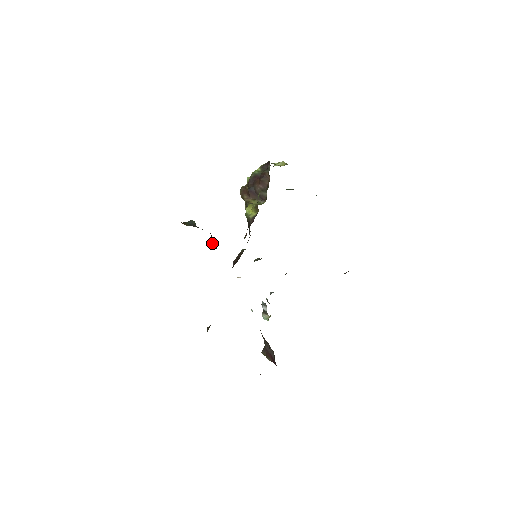
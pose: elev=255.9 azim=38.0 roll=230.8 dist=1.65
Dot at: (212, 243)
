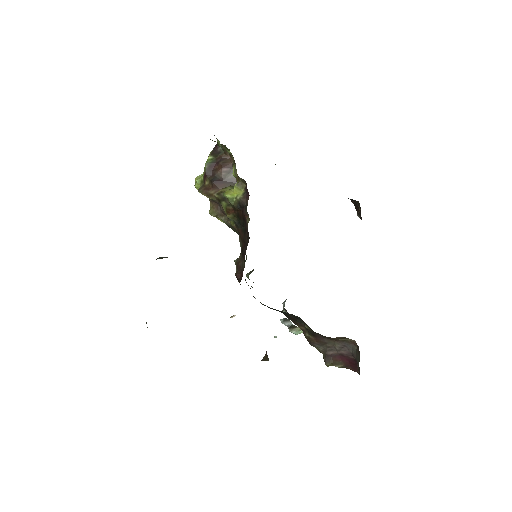
Dot at: occluded
